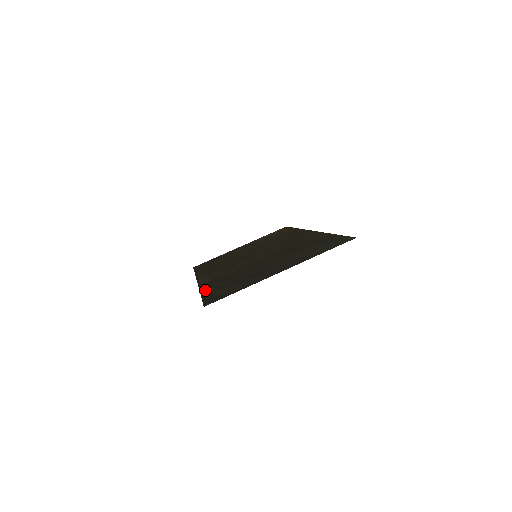
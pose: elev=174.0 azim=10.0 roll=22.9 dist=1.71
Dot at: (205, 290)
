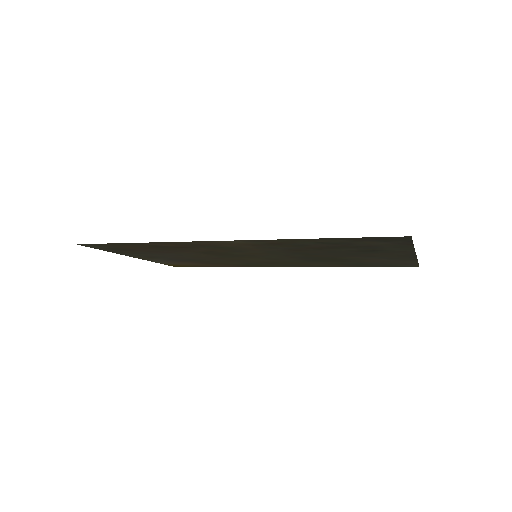
Dot at: (310, 239)
